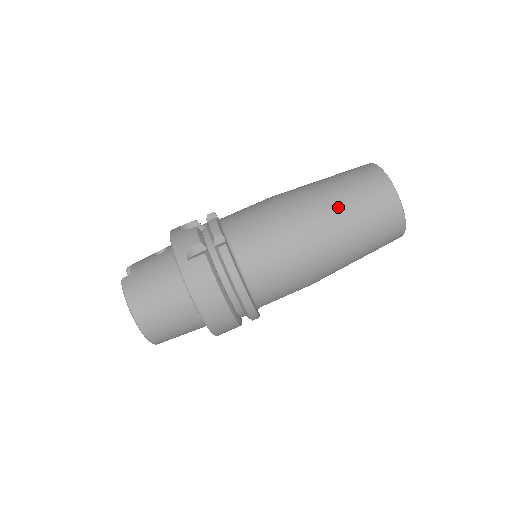
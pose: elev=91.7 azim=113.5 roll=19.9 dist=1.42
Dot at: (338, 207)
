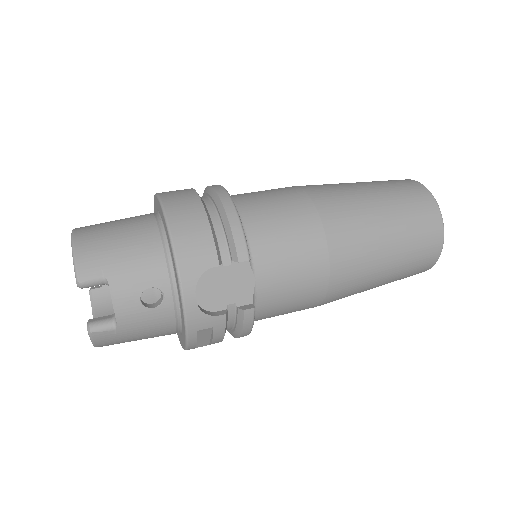
Dot at: occluded
